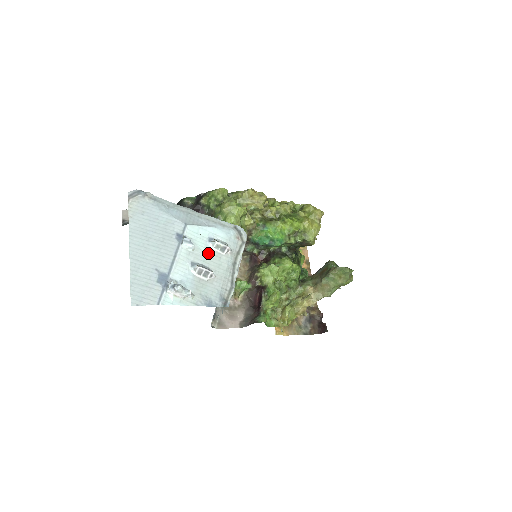
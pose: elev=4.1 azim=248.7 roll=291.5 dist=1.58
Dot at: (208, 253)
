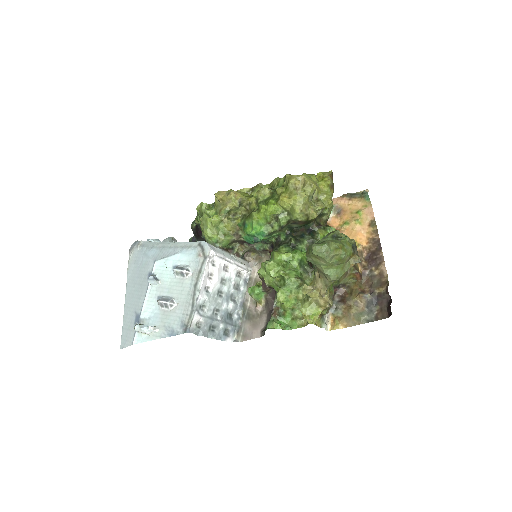
Dot at: (172, 282)
